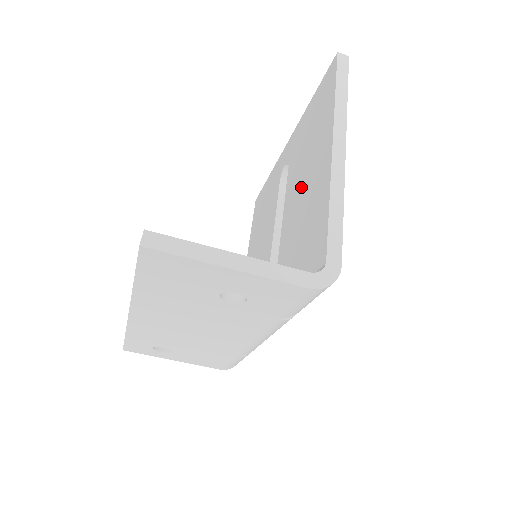
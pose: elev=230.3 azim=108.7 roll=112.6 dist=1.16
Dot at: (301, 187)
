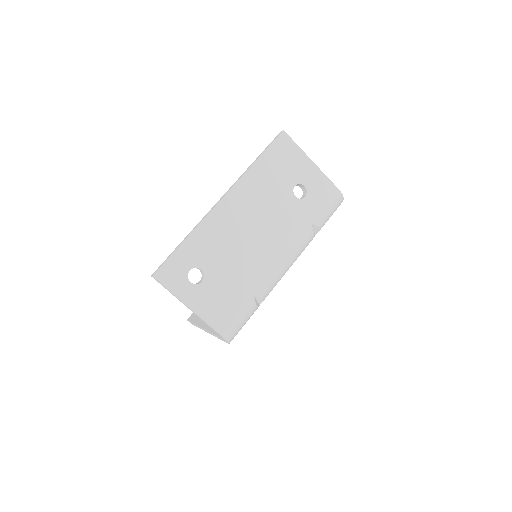
Dot at: occluded
